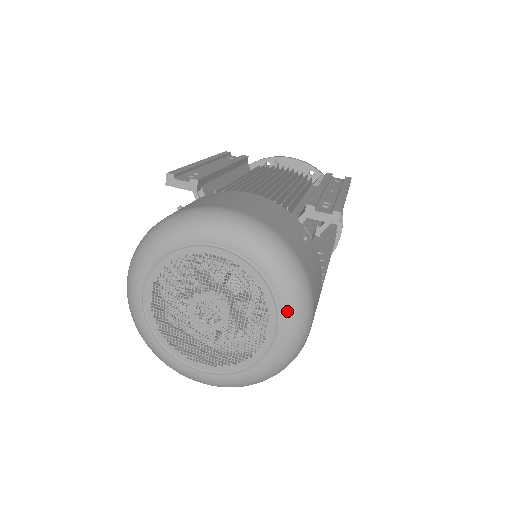
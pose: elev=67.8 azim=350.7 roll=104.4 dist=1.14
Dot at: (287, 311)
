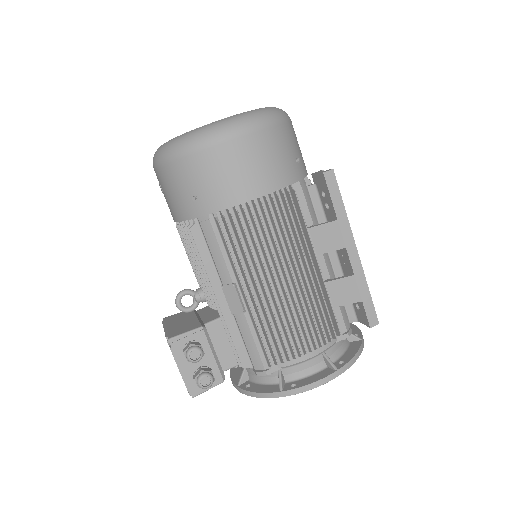
Dot at: (245, 113)
